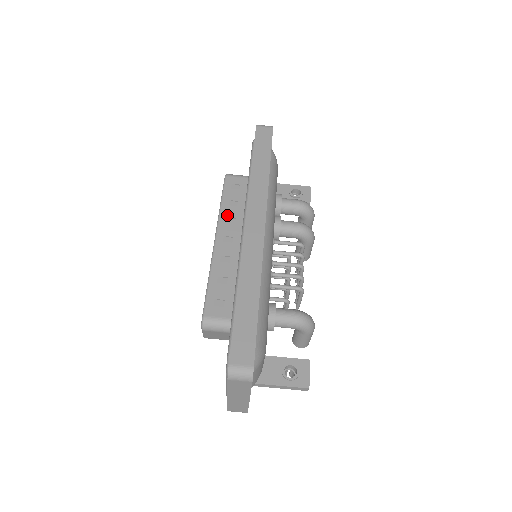
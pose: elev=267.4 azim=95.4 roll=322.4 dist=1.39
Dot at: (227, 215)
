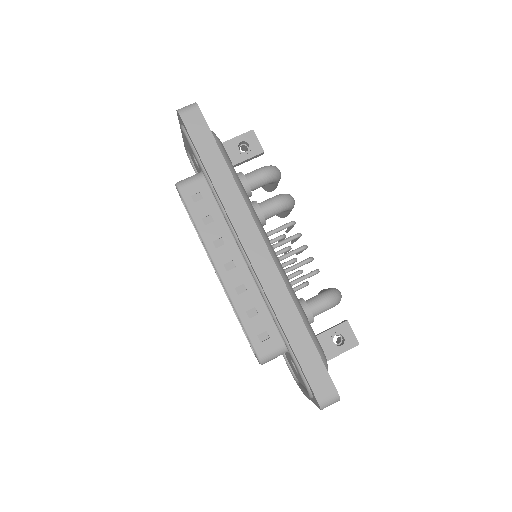
Dot at: (211, 238)
